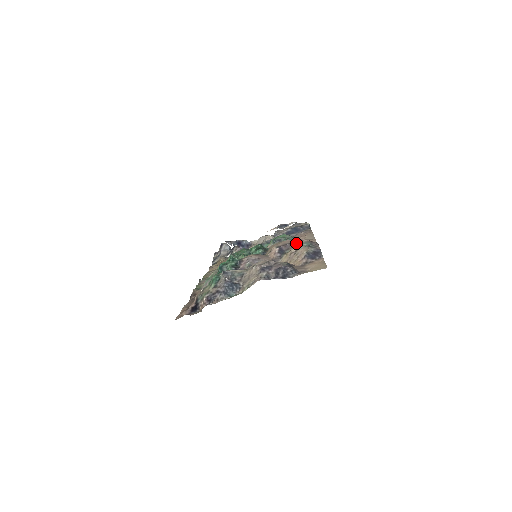
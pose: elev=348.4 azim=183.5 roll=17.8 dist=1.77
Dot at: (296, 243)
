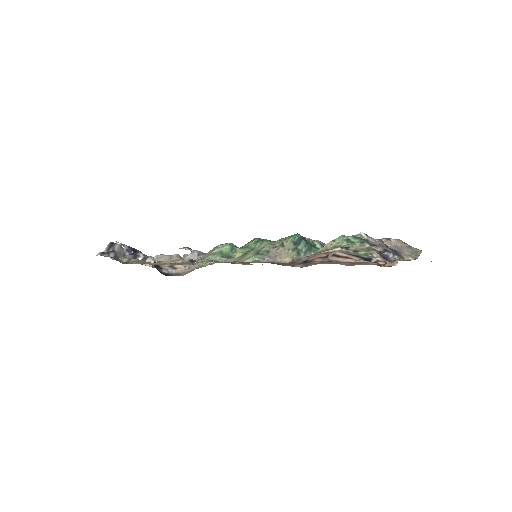
Dot at: occluded
